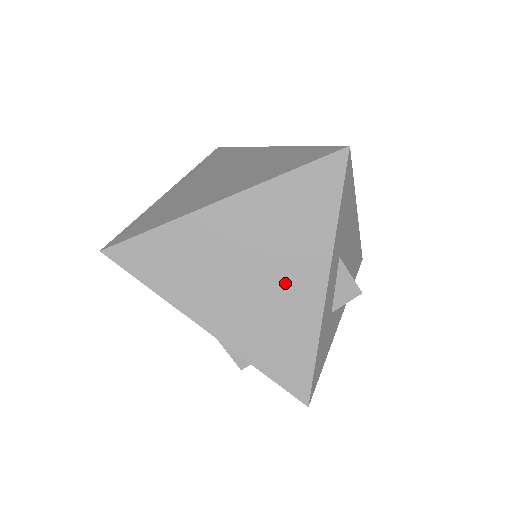
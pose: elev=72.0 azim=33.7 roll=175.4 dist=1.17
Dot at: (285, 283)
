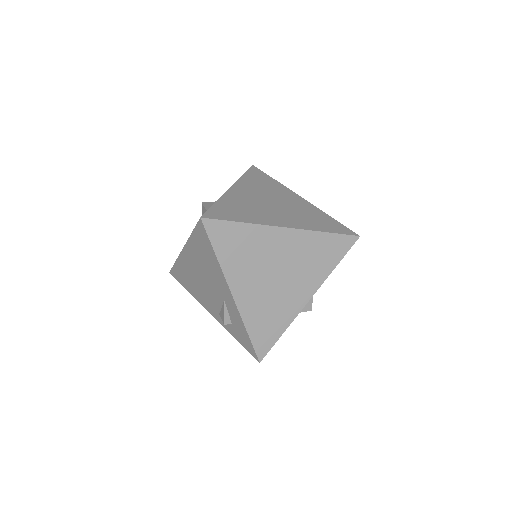
Dot at: (289, 290)
